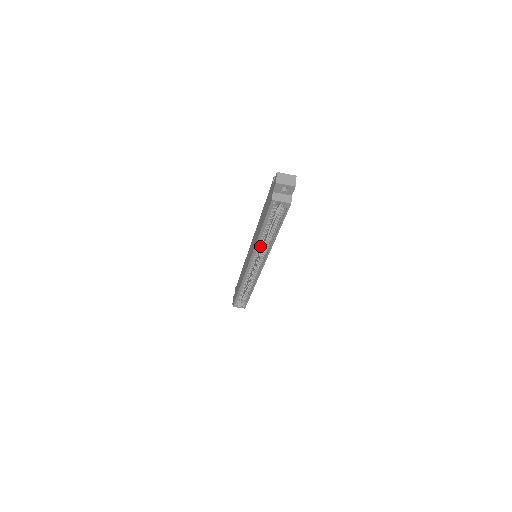
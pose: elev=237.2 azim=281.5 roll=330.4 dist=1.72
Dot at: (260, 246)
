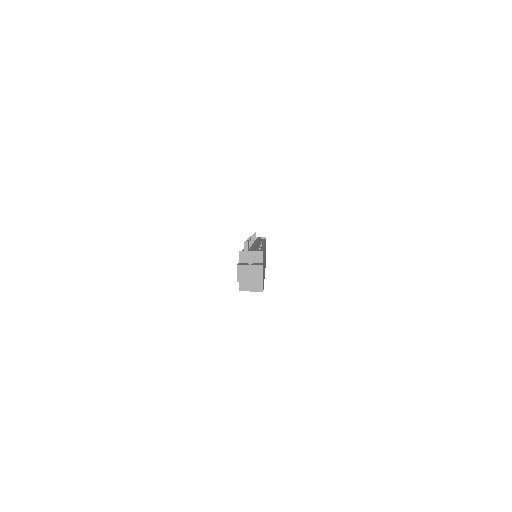
Dot at: occluded
